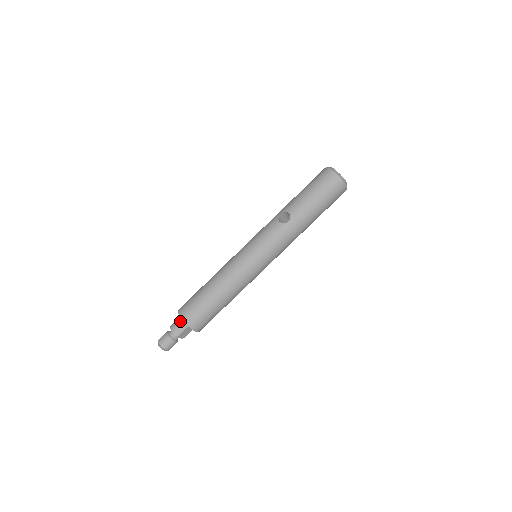
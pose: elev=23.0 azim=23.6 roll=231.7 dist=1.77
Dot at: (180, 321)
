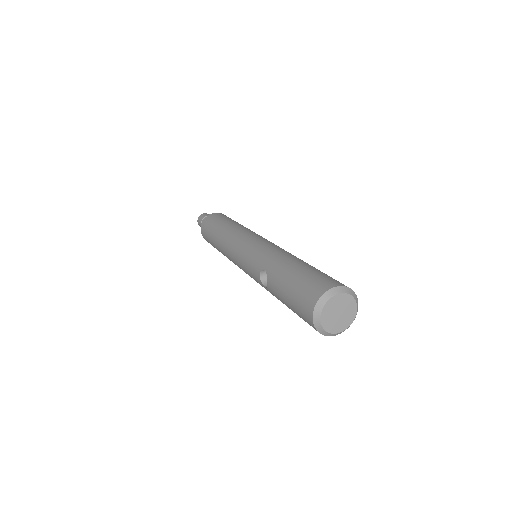
Dot at: occluded
